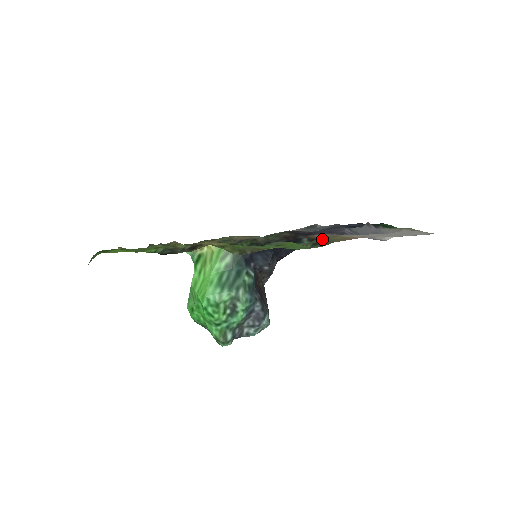
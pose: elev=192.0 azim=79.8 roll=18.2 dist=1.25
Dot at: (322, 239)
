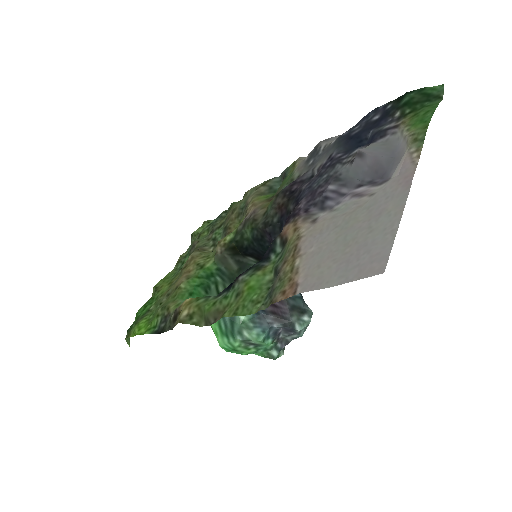
Dot at: (283, 257)
